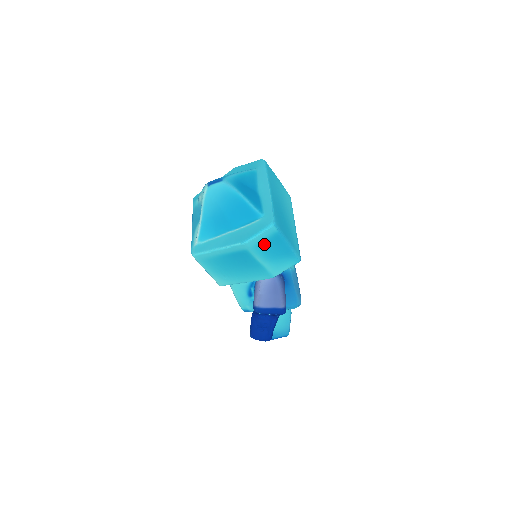
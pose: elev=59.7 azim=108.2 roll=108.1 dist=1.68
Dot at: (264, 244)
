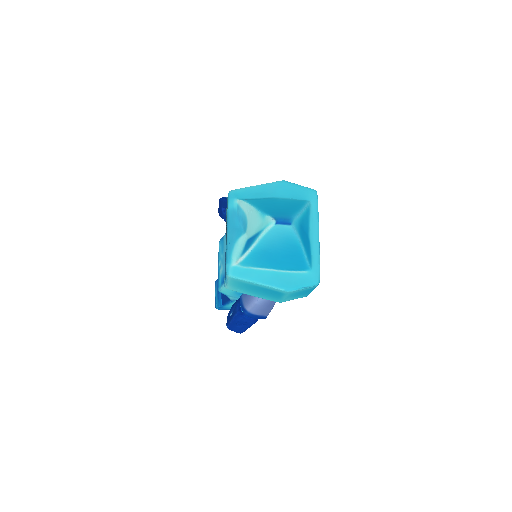
Dot at: (299, 292)
